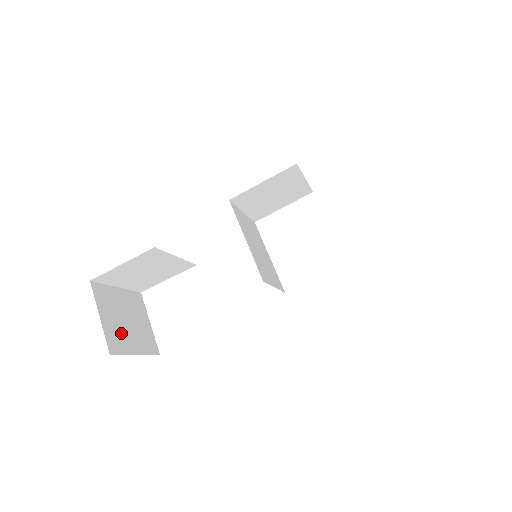
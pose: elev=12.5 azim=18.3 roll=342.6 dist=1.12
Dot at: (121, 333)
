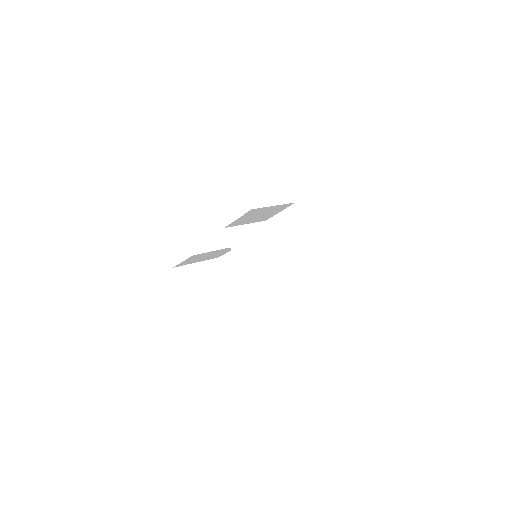
Dot at: (197, 295)
